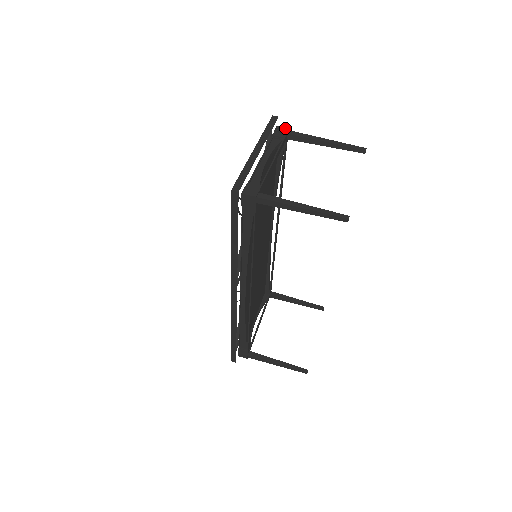
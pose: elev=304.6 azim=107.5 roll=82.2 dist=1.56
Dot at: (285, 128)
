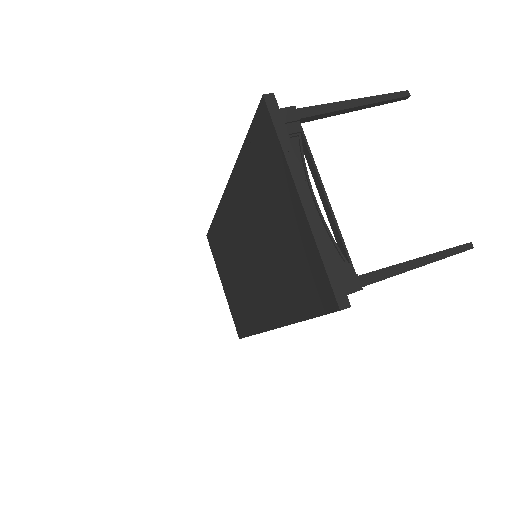
Dot at: (290, 109)
